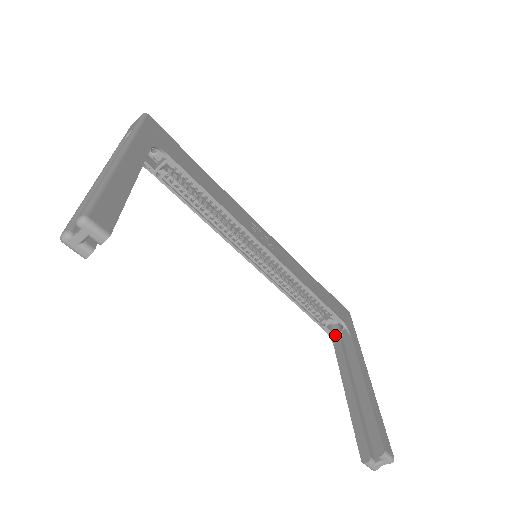
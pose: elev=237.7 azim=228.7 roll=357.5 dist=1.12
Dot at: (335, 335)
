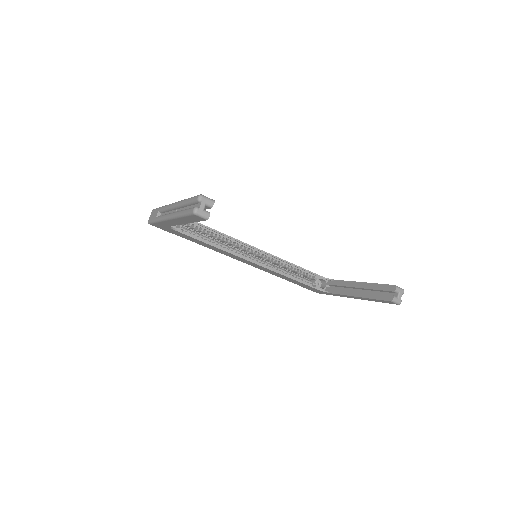
Dot at: (325, 289)
